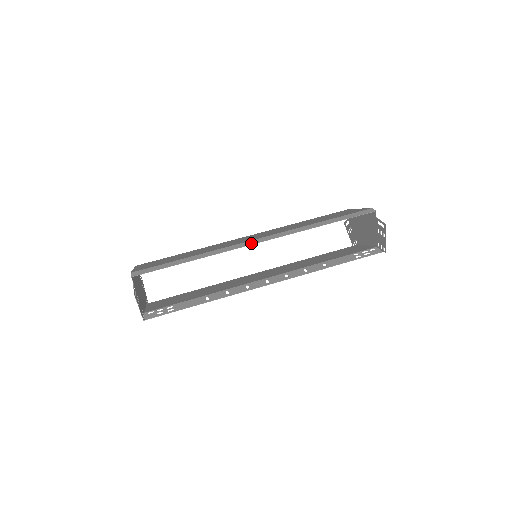
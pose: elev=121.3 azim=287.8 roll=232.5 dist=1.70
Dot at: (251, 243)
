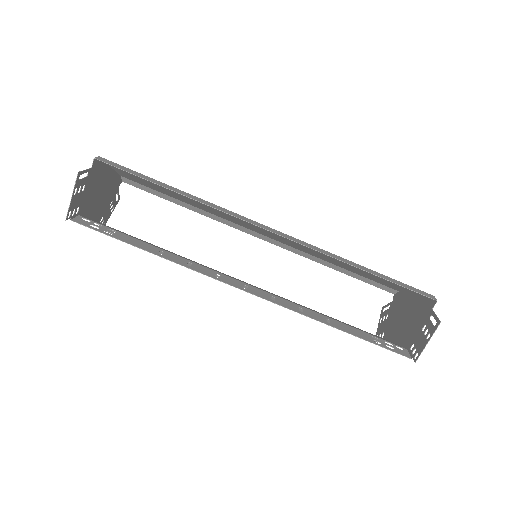
Dot at: (260, 225)
